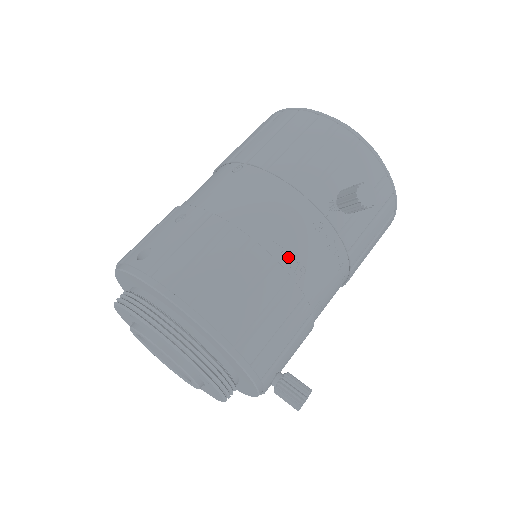
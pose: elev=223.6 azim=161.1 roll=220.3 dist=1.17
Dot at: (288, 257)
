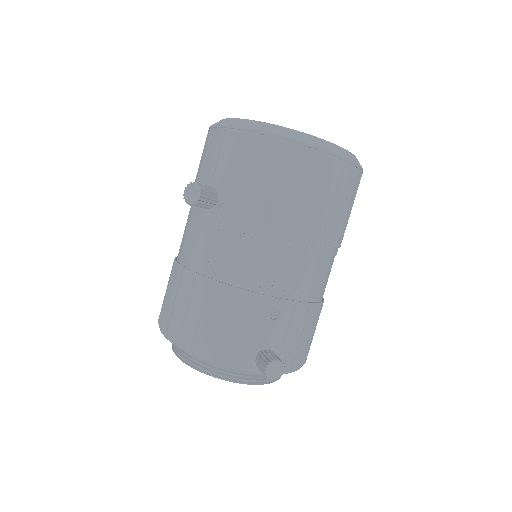
Dot at: (205, 264)
